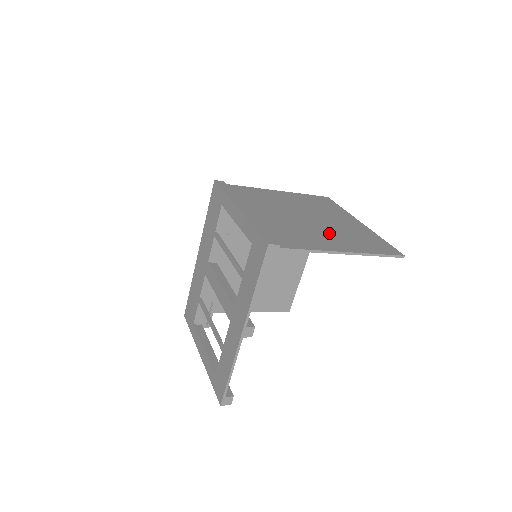
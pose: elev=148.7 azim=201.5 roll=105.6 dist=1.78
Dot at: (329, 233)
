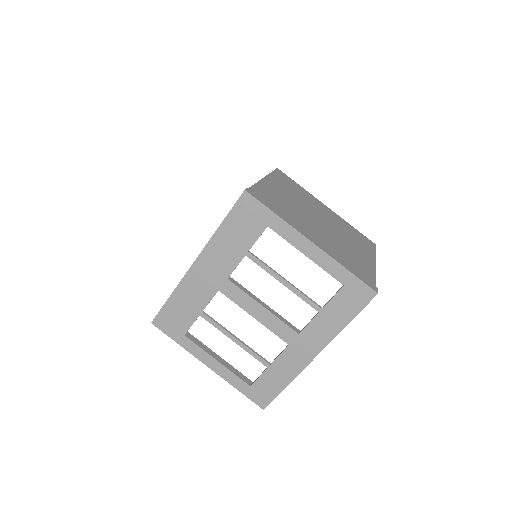
Dot at: (348, 241)
